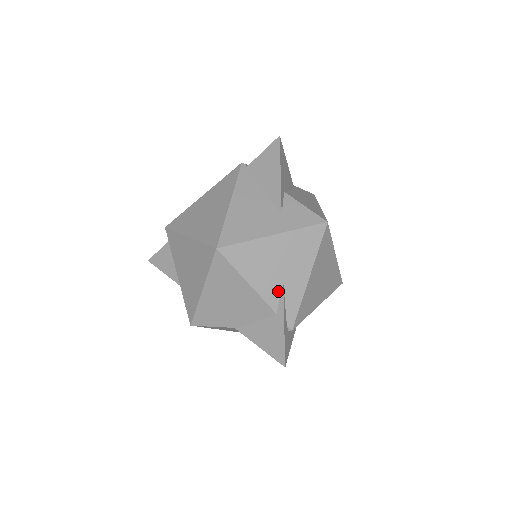
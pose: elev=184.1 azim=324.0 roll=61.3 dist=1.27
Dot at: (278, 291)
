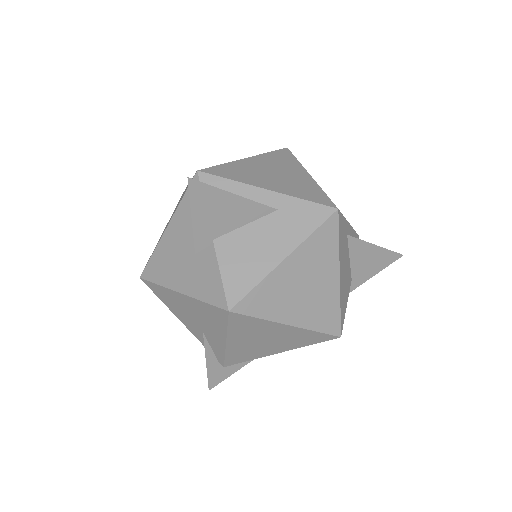
Dot at: (201, 335)
